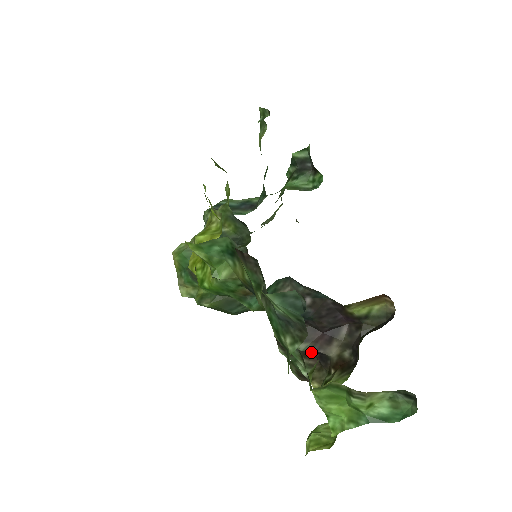
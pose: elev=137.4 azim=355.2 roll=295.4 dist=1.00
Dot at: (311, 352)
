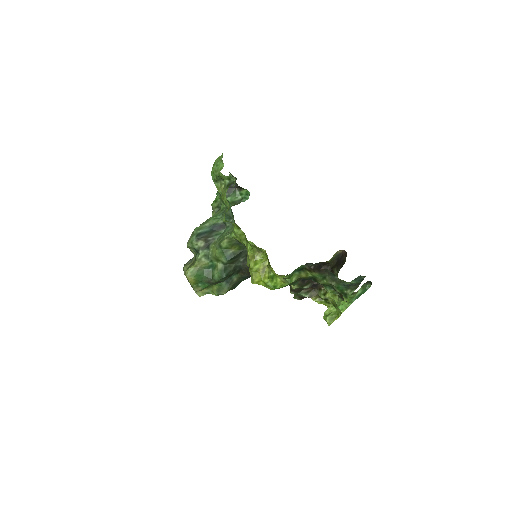
Dot at: occluded
